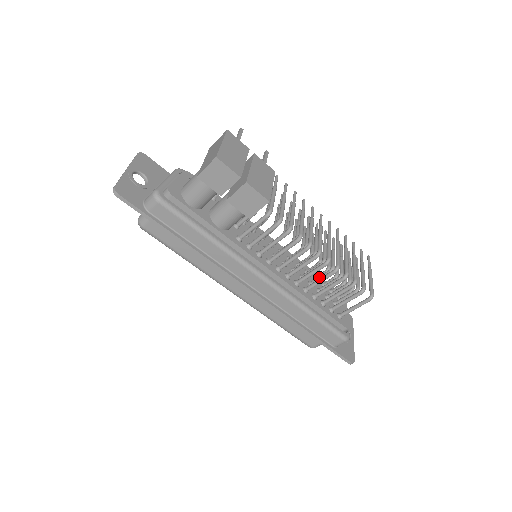
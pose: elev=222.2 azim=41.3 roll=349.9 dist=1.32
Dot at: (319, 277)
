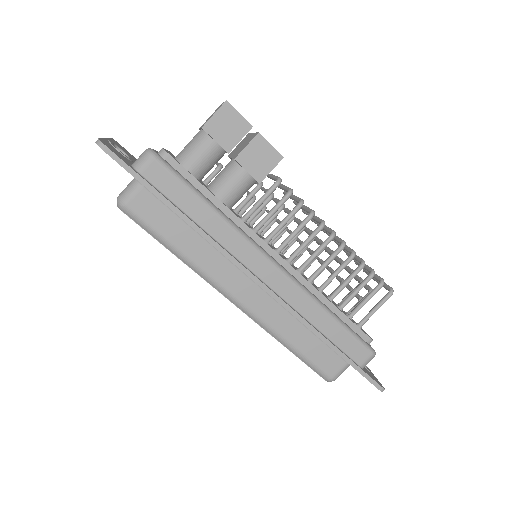
Dot at: occluded
